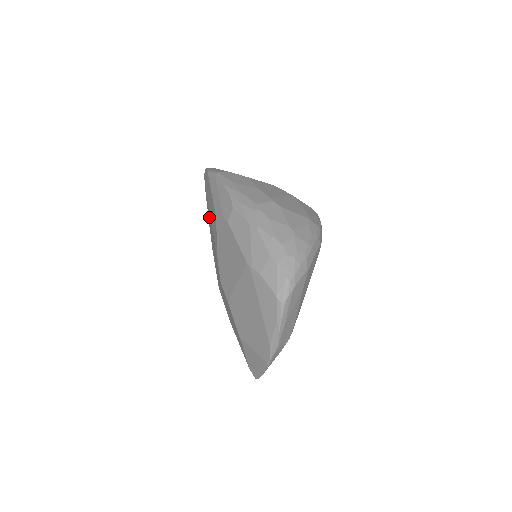
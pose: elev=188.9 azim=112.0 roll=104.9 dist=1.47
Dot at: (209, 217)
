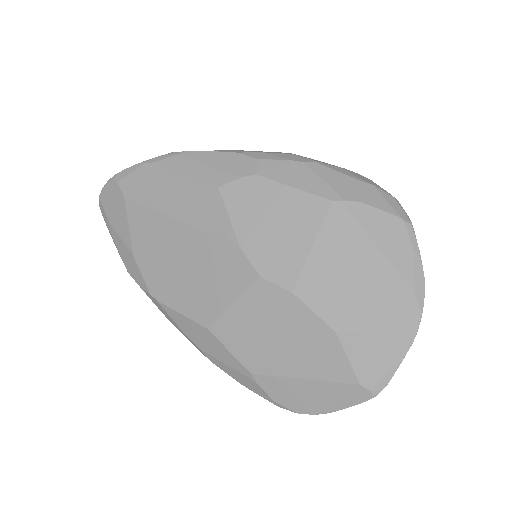
Dot at: (155, 228)
